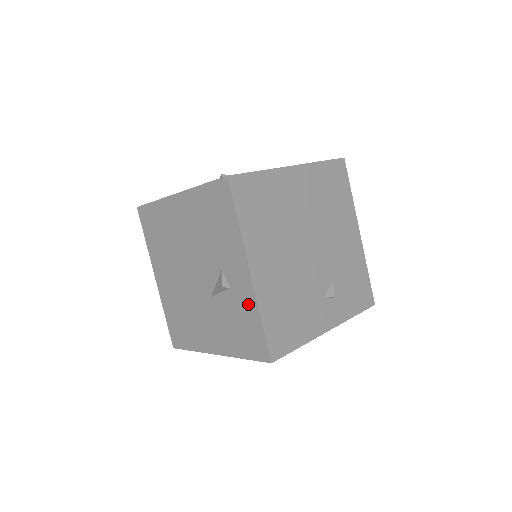
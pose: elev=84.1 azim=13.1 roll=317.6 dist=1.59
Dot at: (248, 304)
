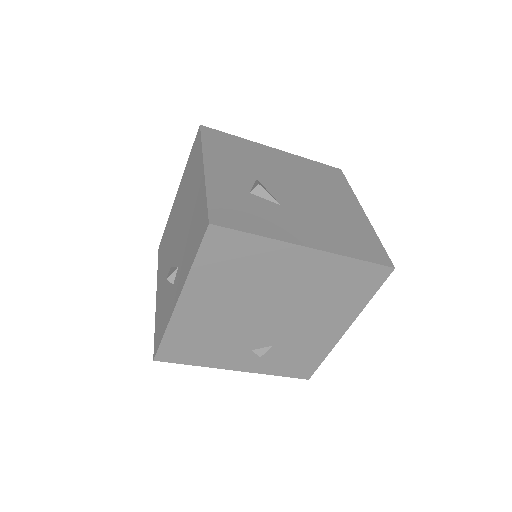
Dot at: (168, 313)
